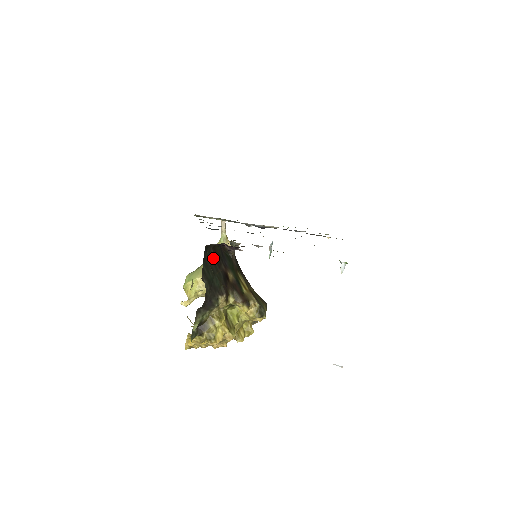
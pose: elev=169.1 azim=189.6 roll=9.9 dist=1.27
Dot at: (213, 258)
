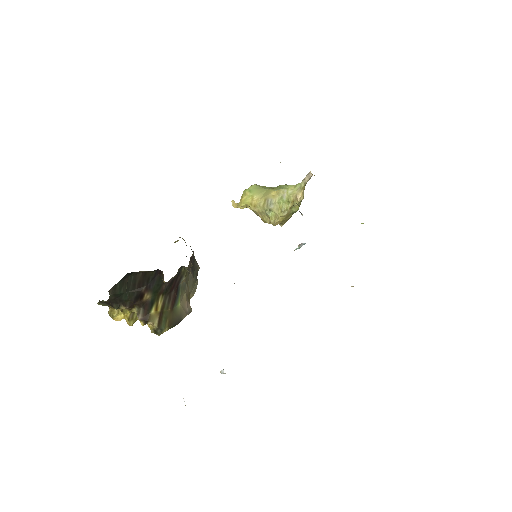
Dot at: (137, 279)
